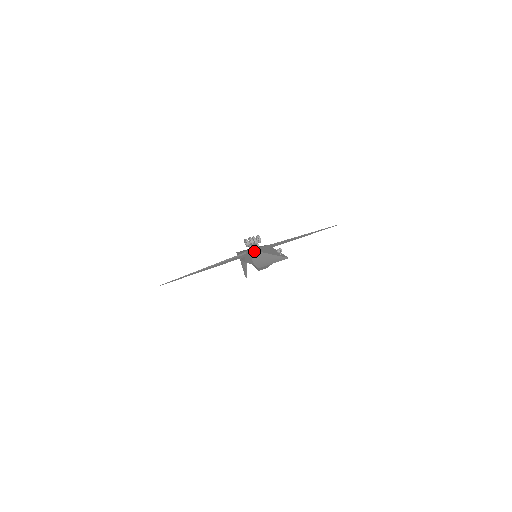
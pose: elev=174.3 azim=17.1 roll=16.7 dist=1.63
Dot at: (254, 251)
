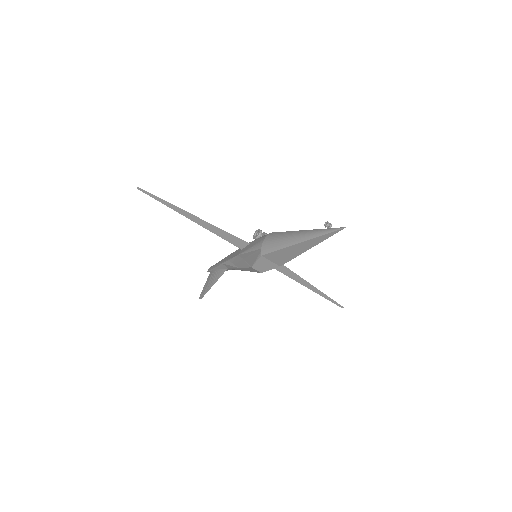
Dot at: (274, 232)
